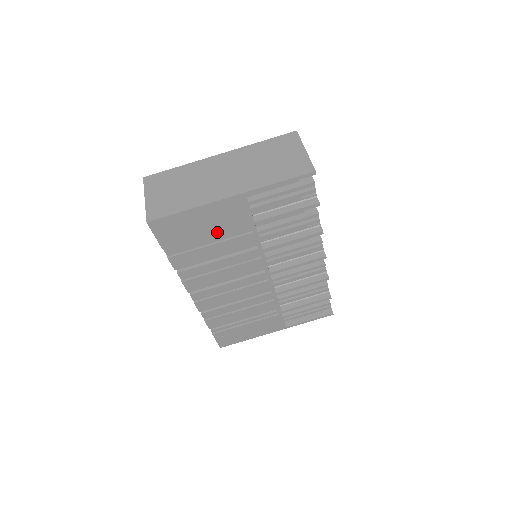
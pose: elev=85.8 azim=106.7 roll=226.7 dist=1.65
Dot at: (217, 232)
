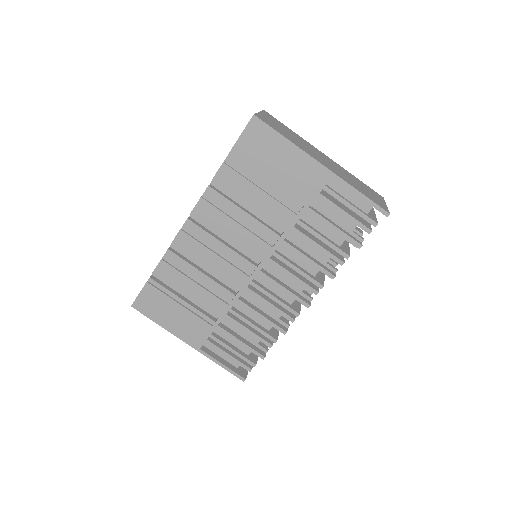
Dot at: (279, 183)
